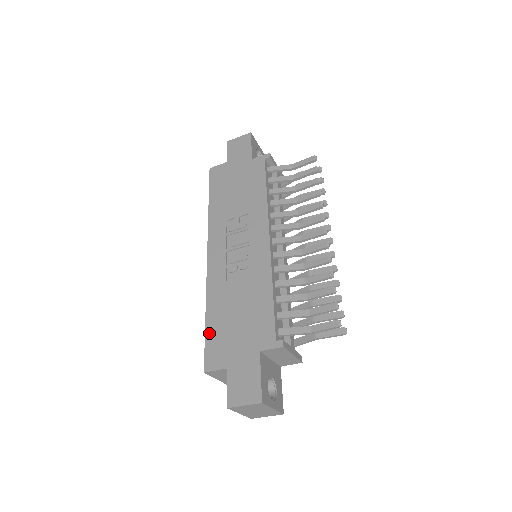
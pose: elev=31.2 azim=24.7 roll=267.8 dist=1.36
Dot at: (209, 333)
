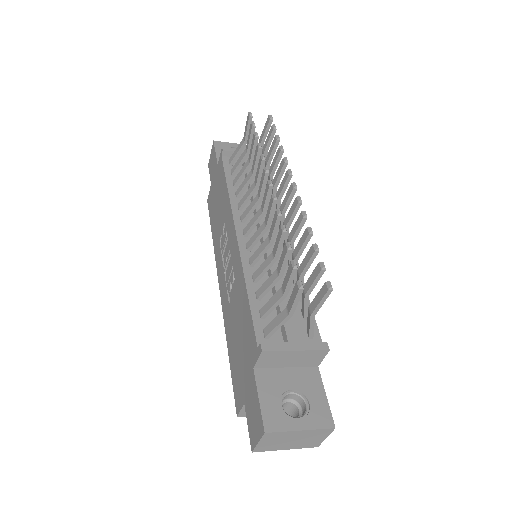
Dot at: (232, 369)
